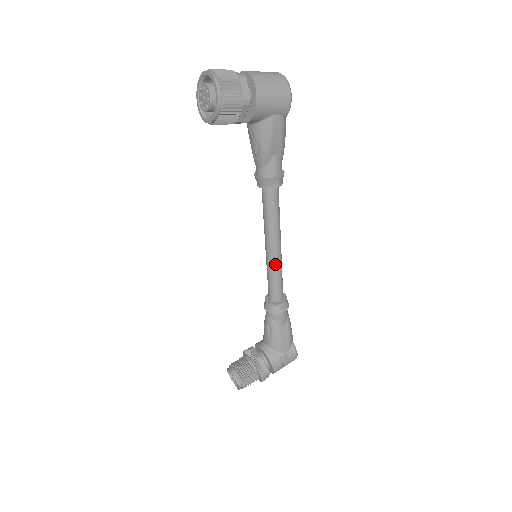
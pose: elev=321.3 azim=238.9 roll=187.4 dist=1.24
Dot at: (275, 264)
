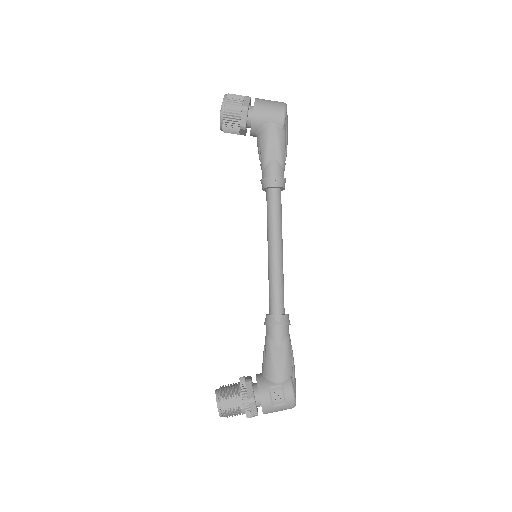
Dot at: (273, 267)
